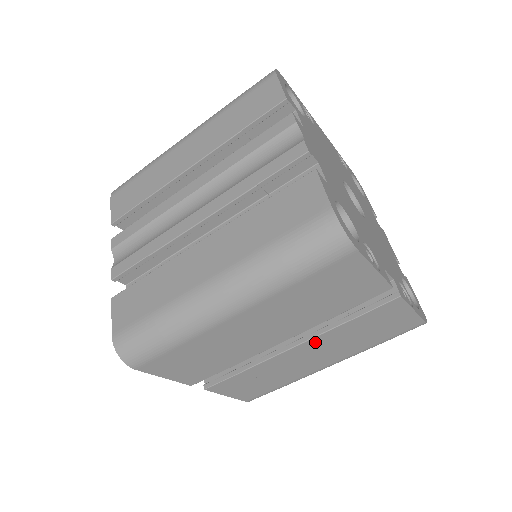
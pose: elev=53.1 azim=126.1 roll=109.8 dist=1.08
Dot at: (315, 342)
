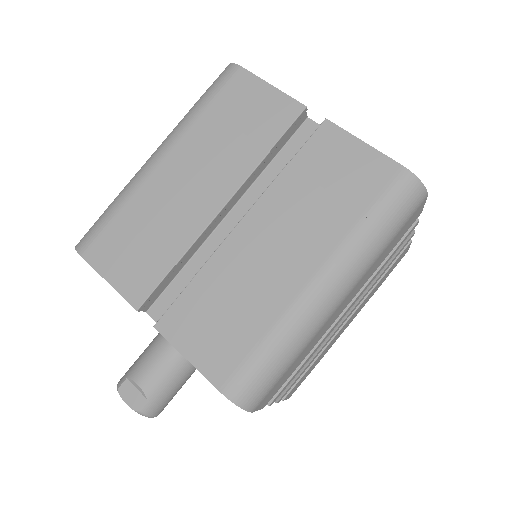
Dot at: (264, 210)
